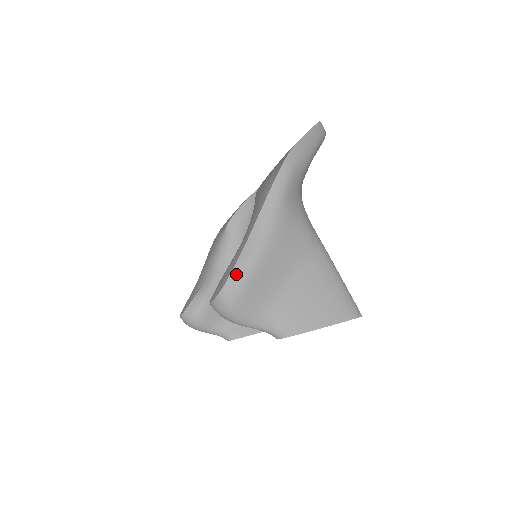
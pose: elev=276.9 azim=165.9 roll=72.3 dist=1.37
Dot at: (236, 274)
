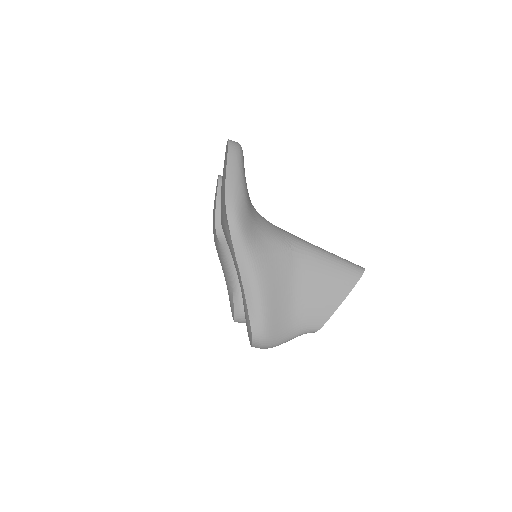
Dot at: (254, 322)
